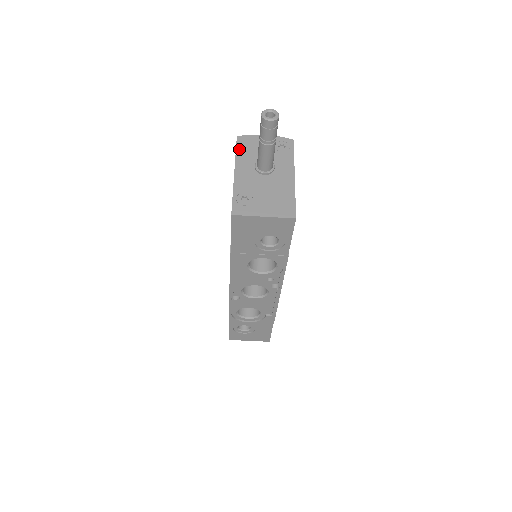
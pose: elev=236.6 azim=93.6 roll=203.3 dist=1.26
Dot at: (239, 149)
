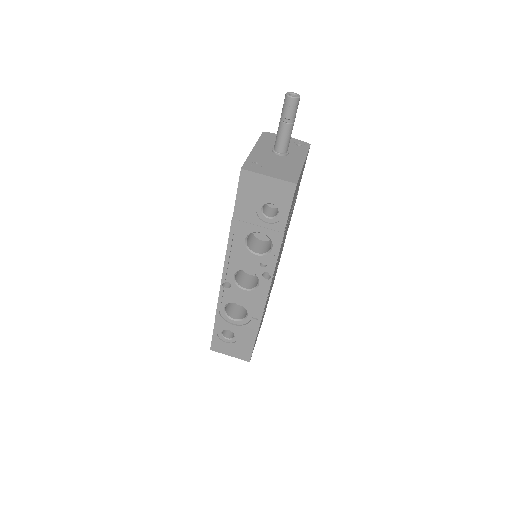
Dot at: (262, 138)
